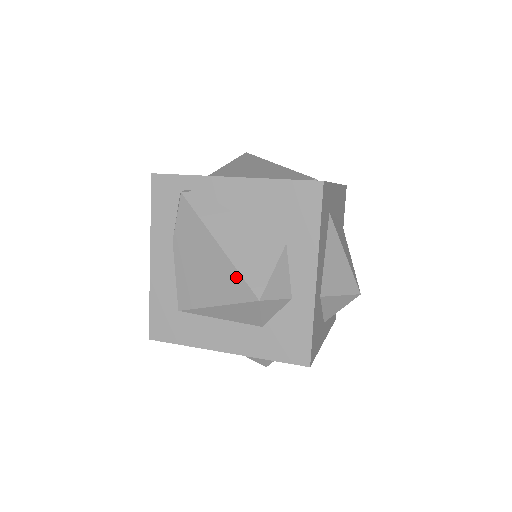
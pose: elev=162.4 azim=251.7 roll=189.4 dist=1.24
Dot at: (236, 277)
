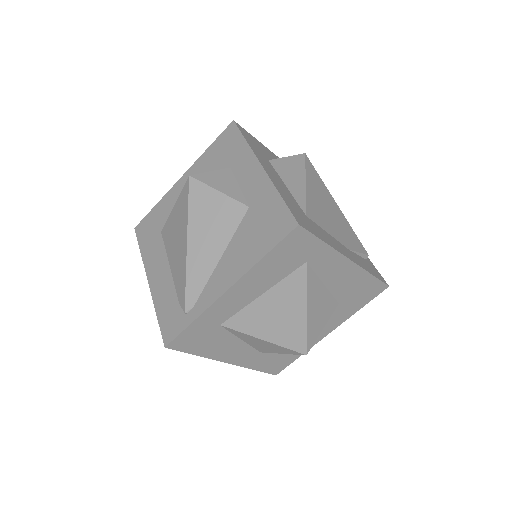
Dot at: occluded
